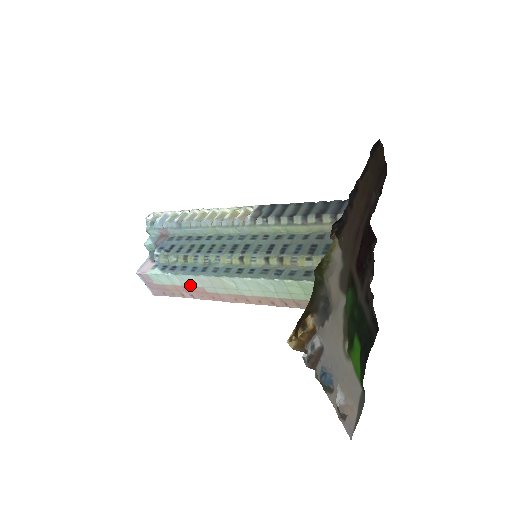
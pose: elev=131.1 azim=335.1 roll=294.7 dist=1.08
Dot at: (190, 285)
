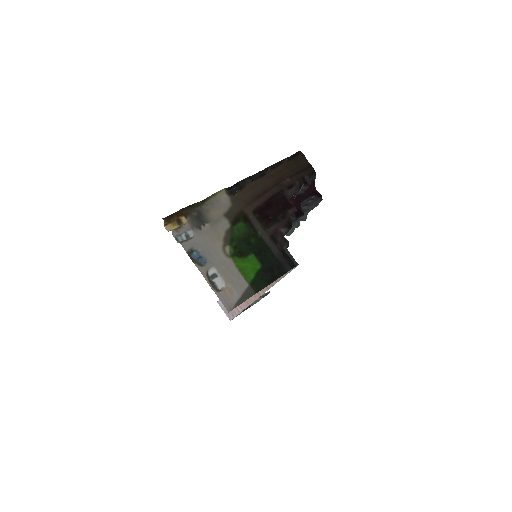
Dot at: occluded
